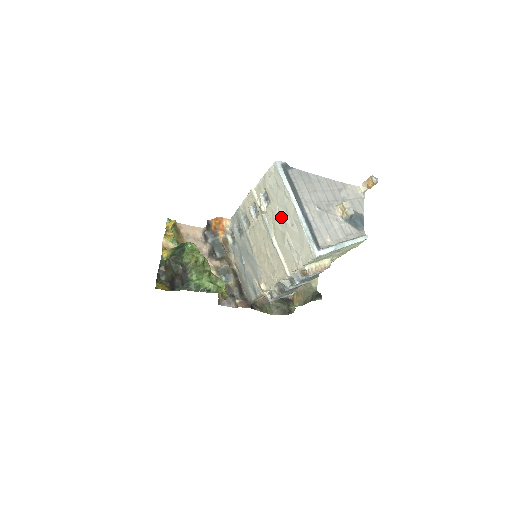
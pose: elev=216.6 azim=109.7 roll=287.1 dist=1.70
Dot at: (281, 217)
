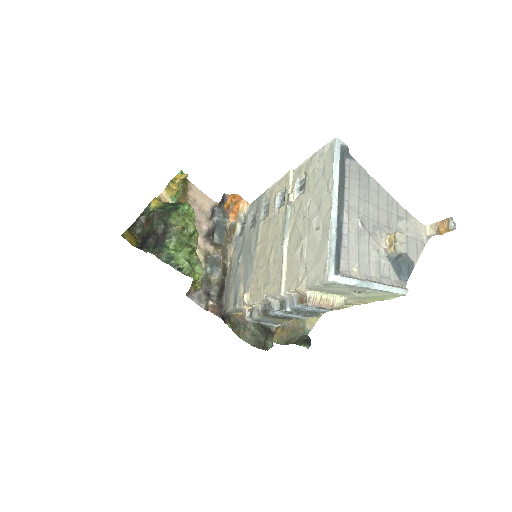
Dot at: (308, 214)
